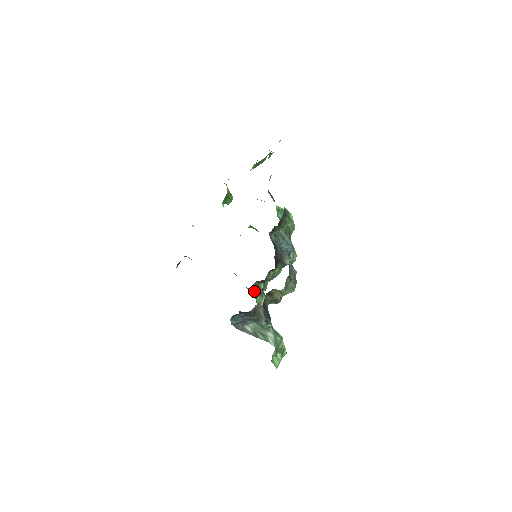
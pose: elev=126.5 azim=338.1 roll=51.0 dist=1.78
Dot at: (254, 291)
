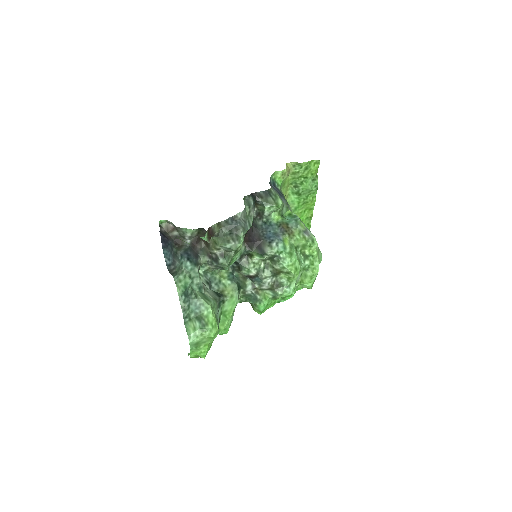
Dot at: (226, 272)
